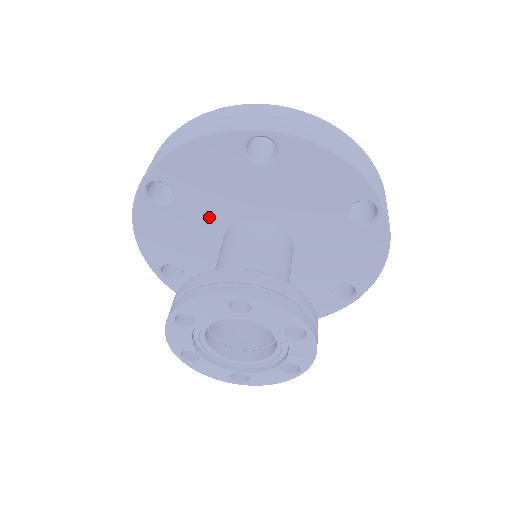
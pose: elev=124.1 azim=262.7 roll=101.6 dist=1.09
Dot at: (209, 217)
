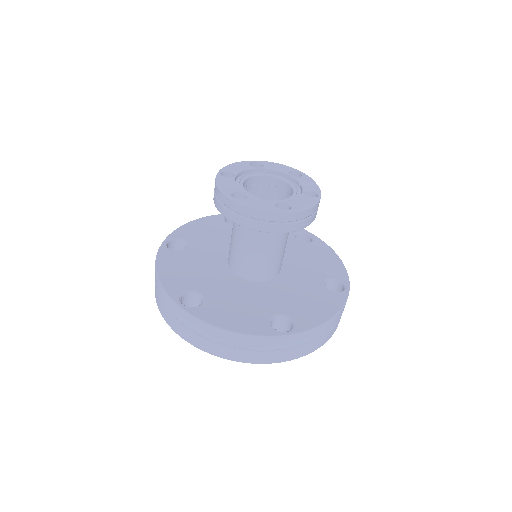
Dot at: (214, 252)
